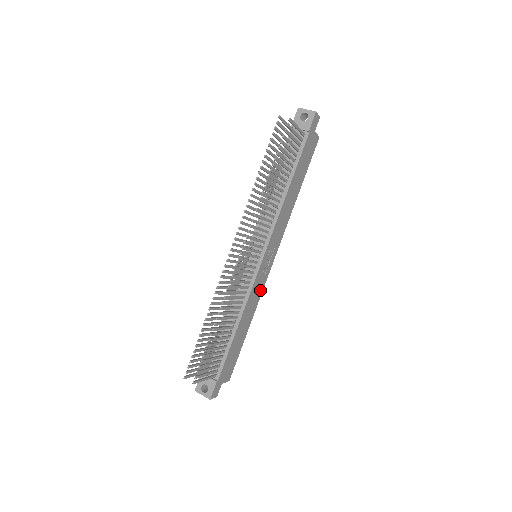
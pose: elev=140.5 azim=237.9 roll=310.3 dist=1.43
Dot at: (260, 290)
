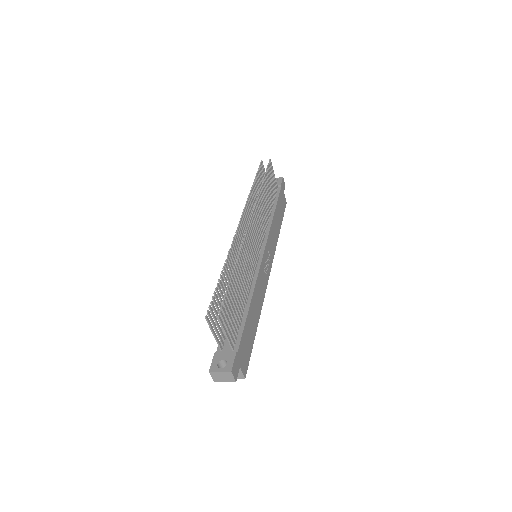
Dot at: (263, 290)
